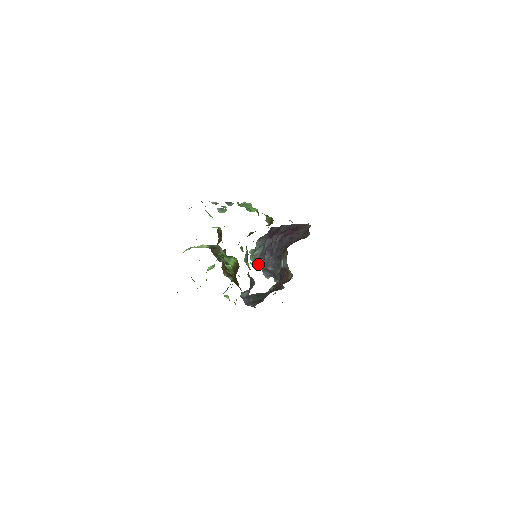
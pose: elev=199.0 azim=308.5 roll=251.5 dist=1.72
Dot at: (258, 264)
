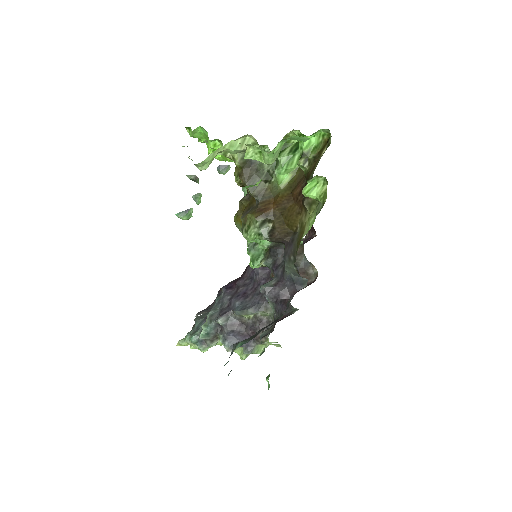
Dot at: (220, 324)
